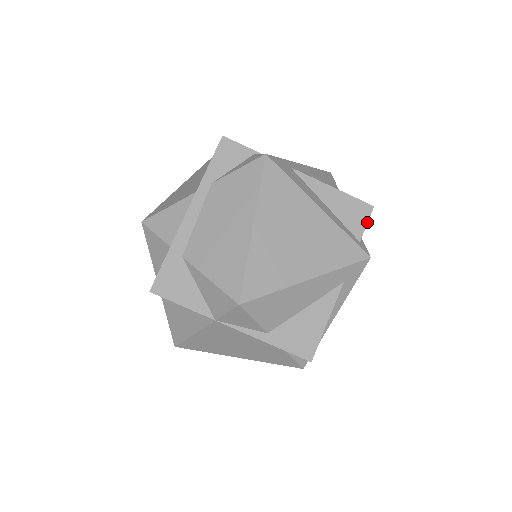
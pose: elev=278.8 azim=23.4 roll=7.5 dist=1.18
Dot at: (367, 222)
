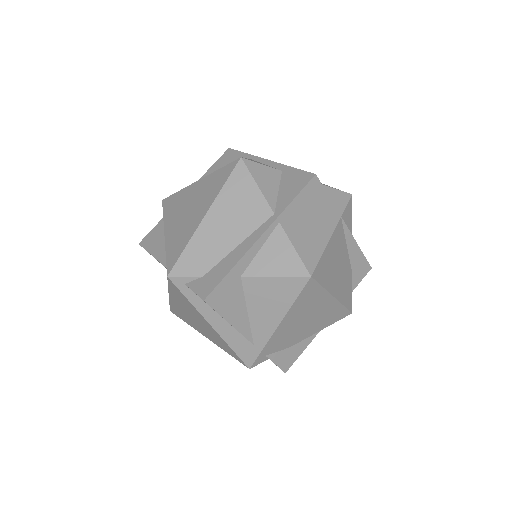
Dot at: occluded
